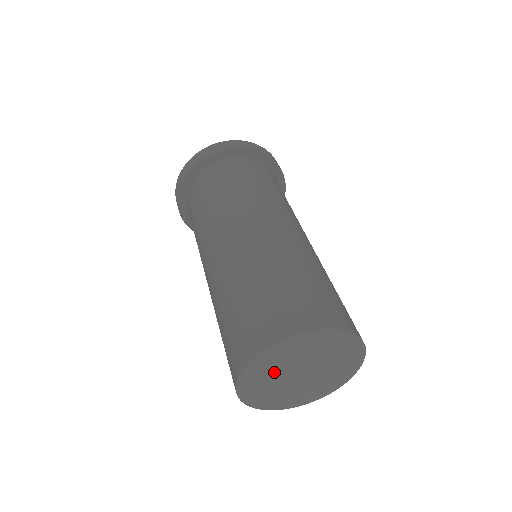
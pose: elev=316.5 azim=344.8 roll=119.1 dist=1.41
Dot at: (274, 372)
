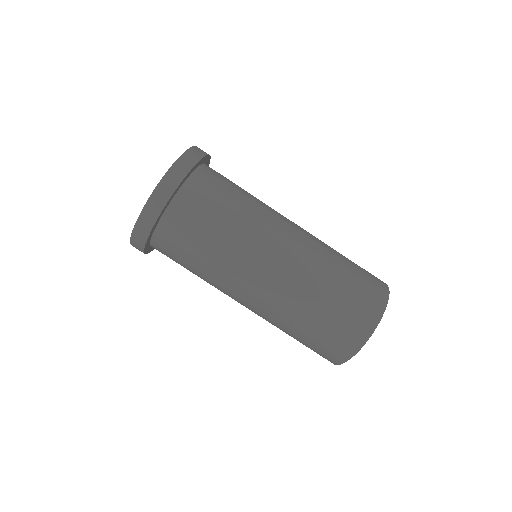
Dot at: occluded
